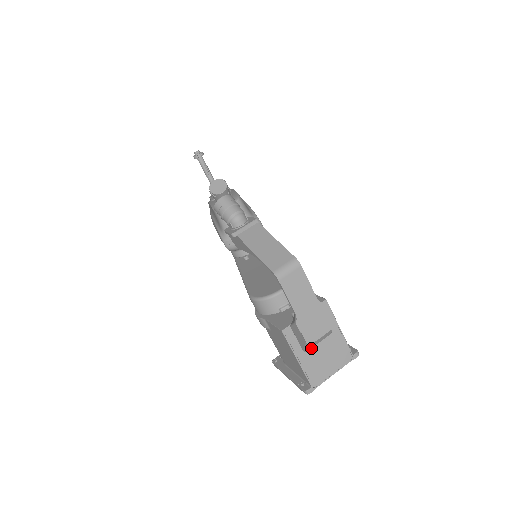
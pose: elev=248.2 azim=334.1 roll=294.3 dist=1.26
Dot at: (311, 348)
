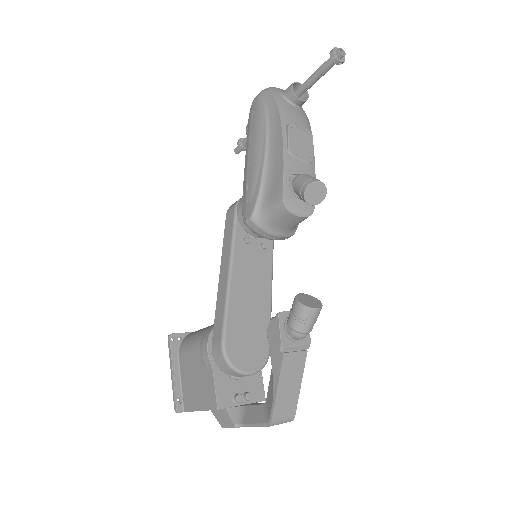
Dot at: occluded
